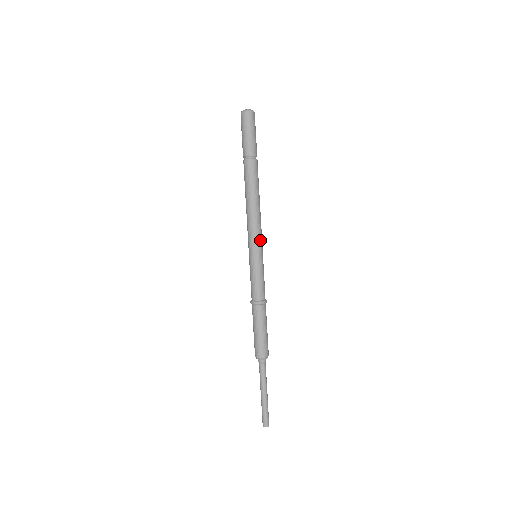
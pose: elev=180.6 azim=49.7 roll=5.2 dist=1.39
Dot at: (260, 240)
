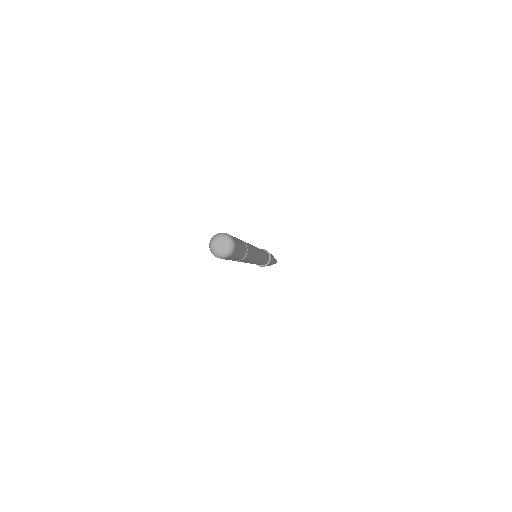
Dot at: (261, 257)
